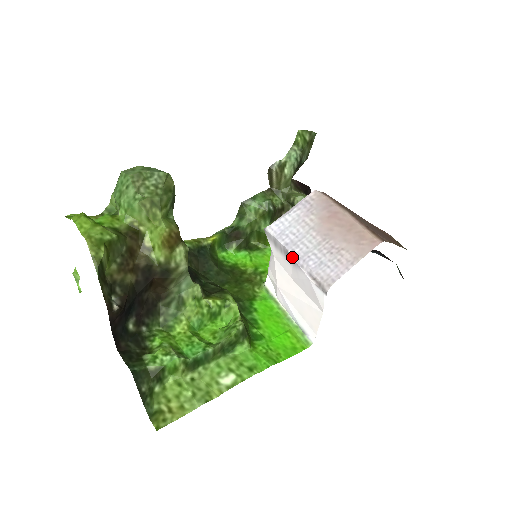
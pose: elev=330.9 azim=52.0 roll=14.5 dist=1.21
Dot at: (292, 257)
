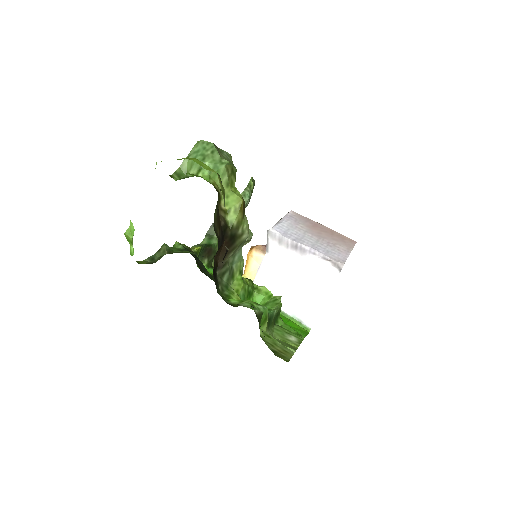
Dot at: (303, 248)
